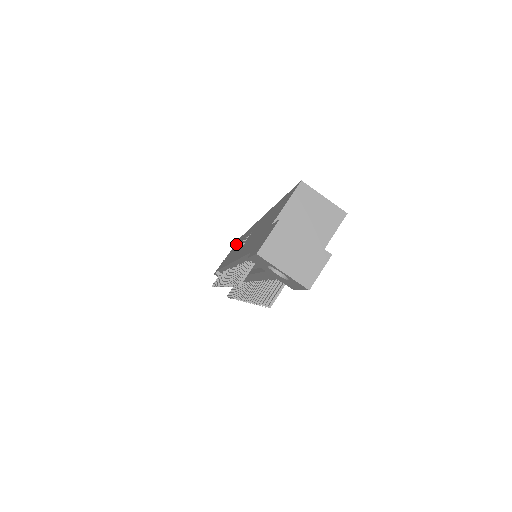
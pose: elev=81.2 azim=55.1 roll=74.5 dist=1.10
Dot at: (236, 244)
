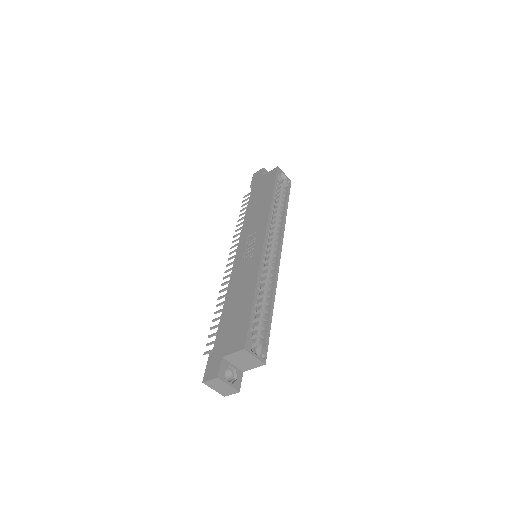
Dot at: (267, 188)
